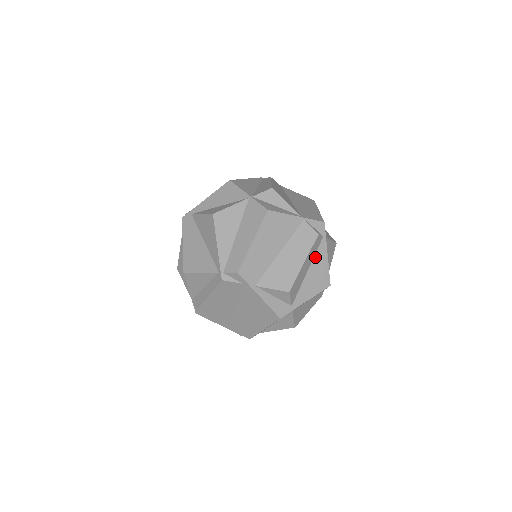
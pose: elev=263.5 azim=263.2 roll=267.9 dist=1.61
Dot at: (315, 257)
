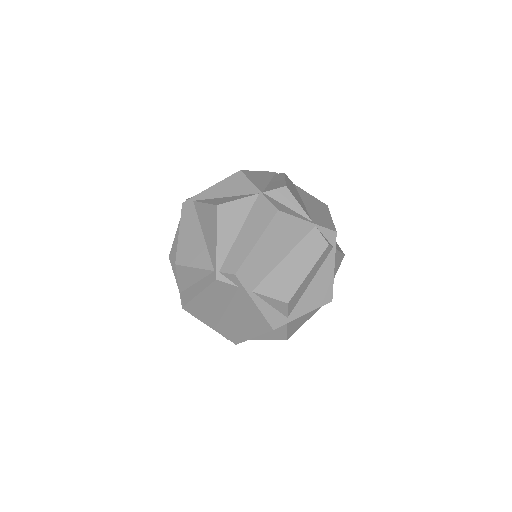
Dot at: (321, 268)
